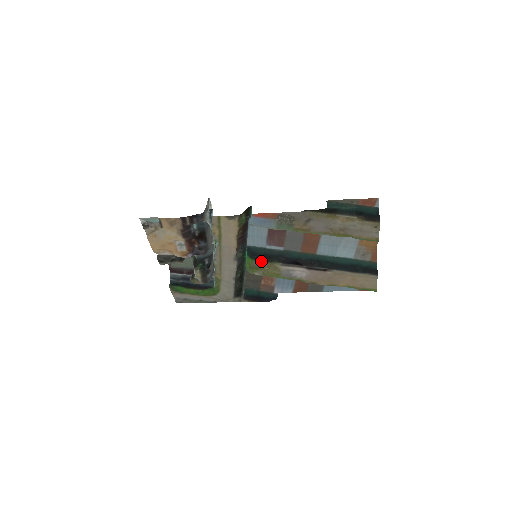
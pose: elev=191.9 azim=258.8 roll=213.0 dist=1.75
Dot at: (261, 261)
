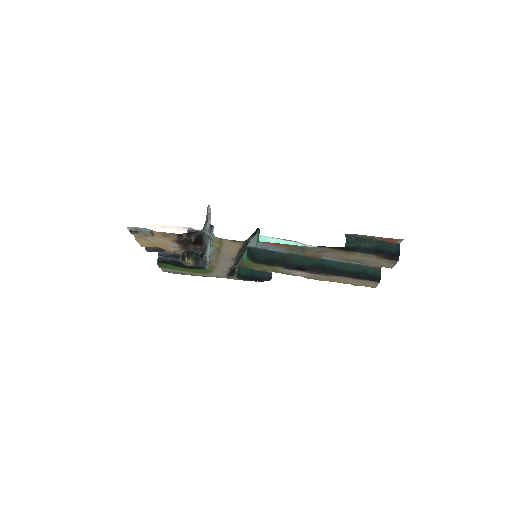
Dot at: (261, 264)
